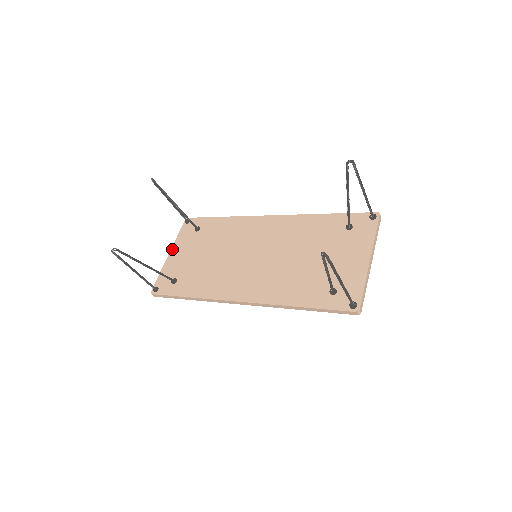
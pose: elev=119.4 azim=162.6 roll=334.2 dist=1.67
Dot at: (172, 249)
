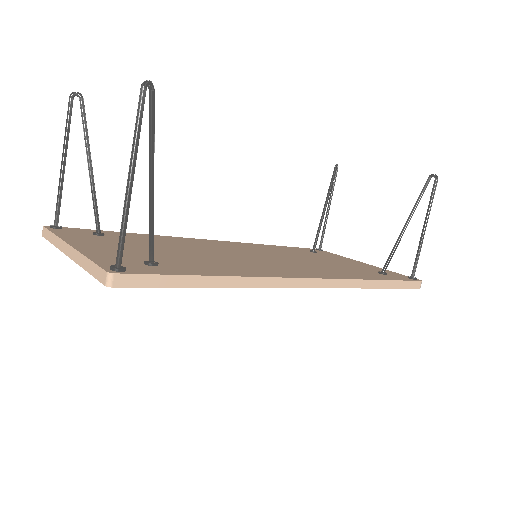
Dot at: (70, 241)
